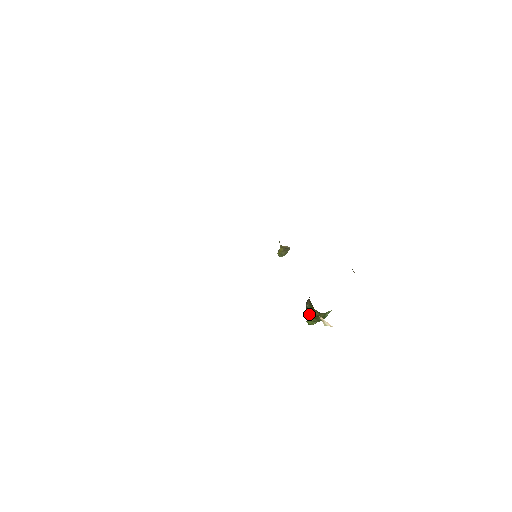
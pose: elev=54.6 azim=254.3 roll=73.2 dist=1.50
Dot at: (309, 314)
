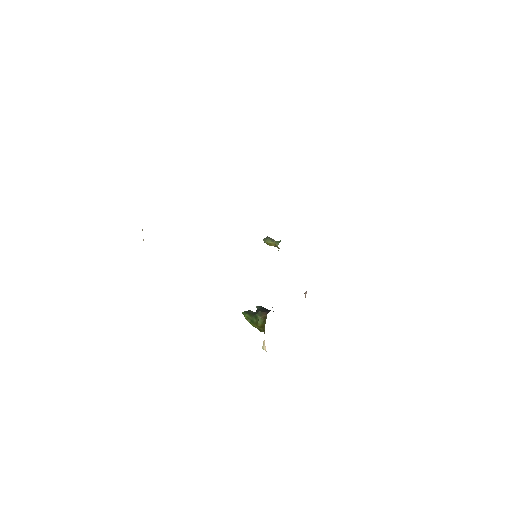
Dot at: (255, 322)
